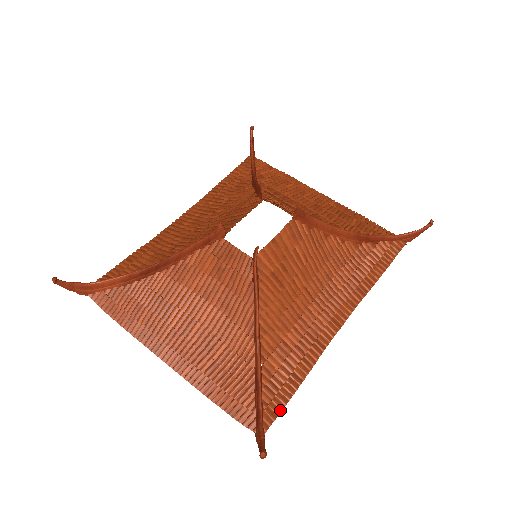
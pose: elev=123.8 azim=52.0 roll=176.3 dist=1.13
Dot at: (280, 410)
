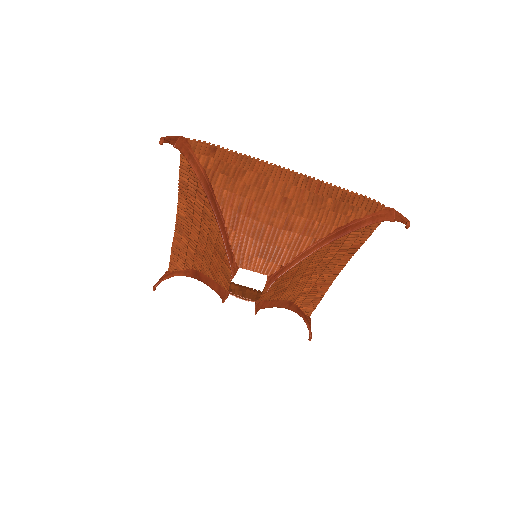
Dot at: (314, 308)
